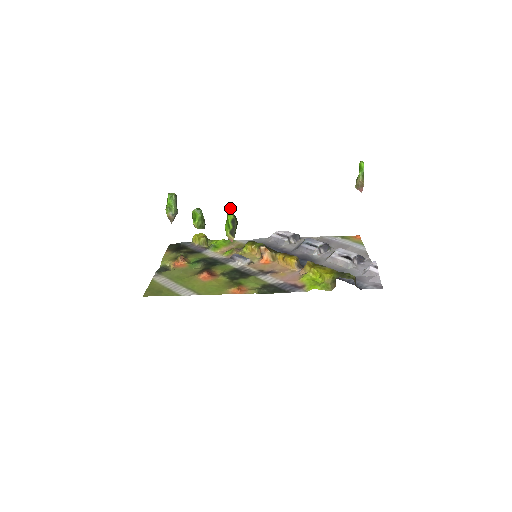
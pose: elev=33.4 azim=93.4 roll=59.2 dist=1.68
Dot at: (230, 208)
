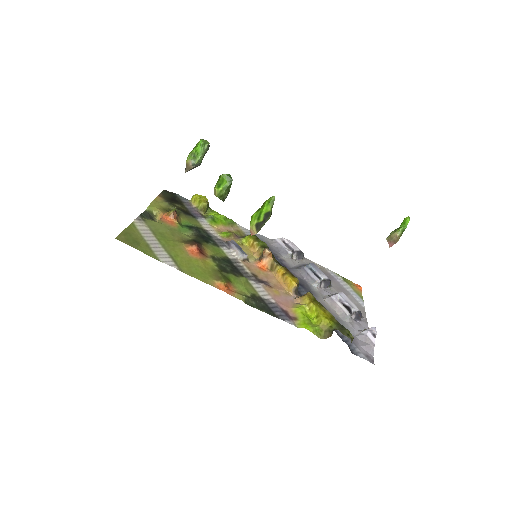
Dot at: (272, 198)
